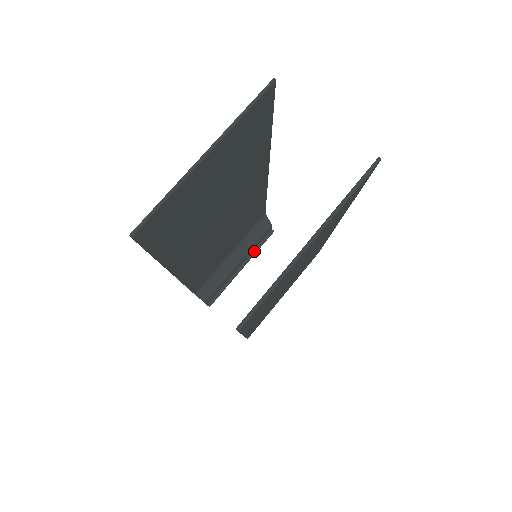
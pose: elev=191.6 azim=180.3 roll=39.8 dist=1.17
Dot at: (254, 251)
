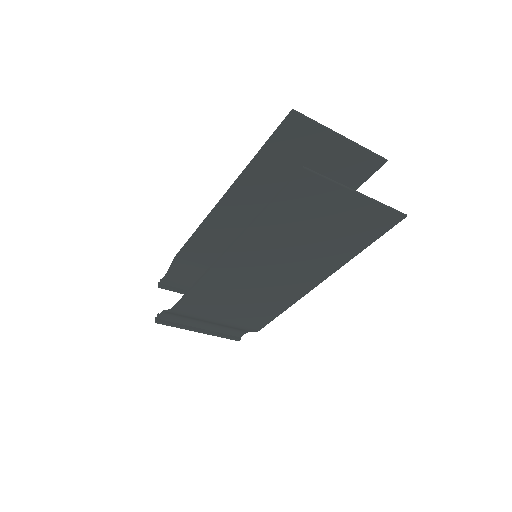
Dot at: occluded
